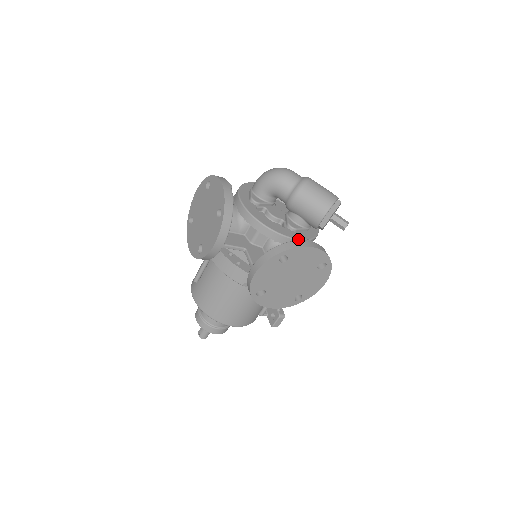
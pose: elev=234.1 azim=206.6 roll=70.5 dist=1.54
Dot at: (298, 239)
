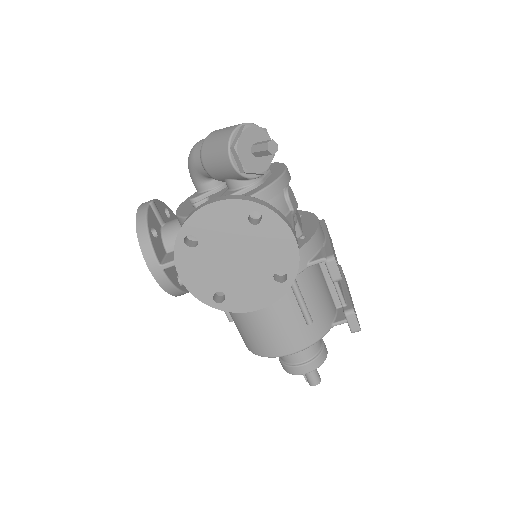
Dot at: occluded
